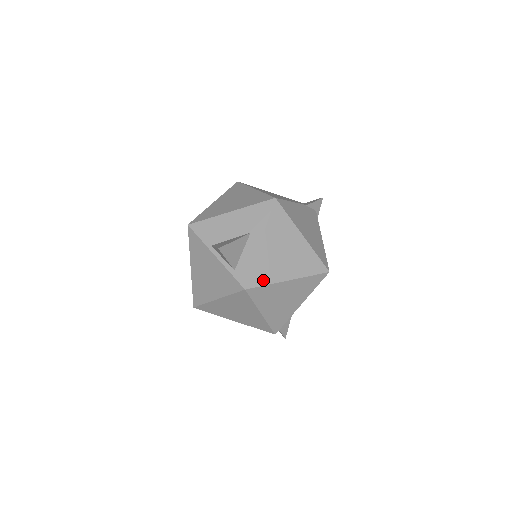
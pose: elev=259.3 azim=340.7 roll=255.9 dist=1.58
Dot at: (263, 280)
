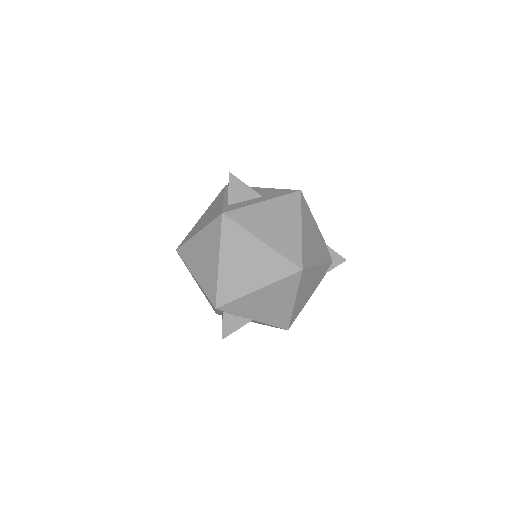
Dot at: (242, 221)
